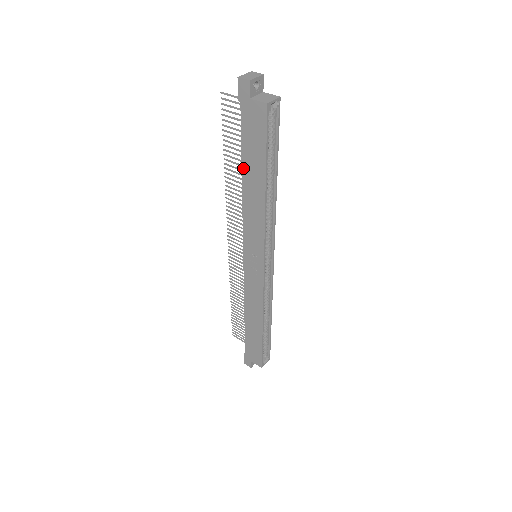
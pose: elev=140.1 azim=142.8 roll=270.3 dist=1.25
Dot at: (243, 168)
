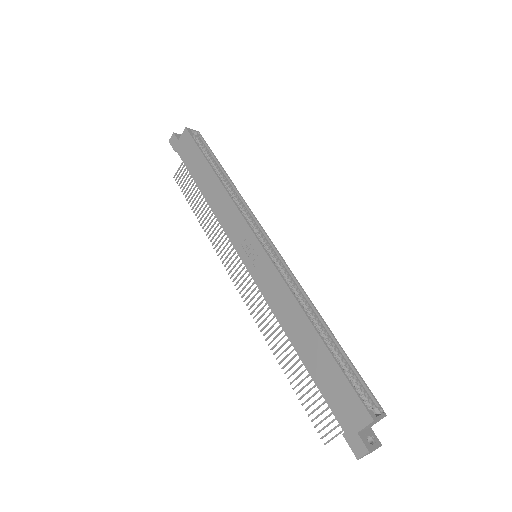
Dot at: (198, 184)
